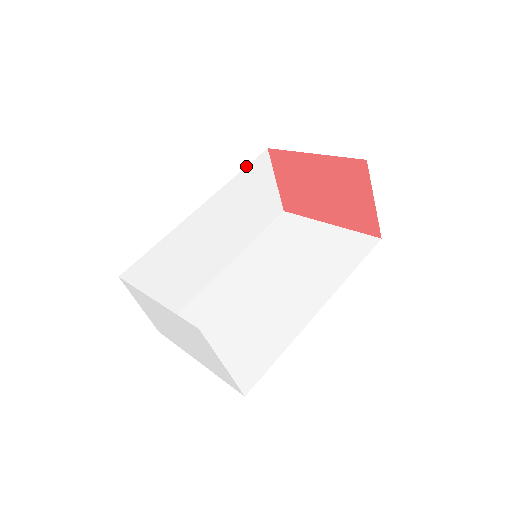
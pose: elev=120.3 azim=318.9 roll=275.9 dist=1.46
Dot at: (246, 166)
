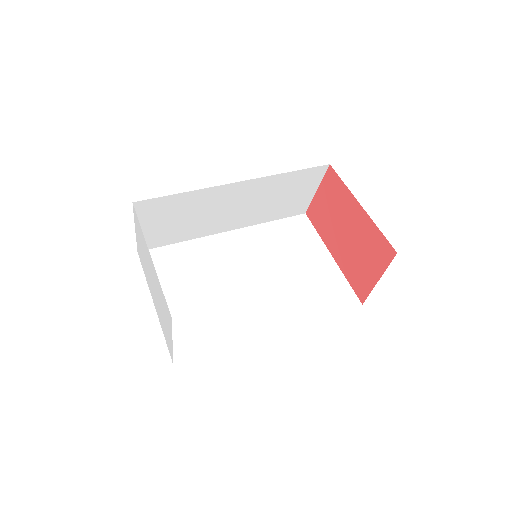
Dot at: occluded
